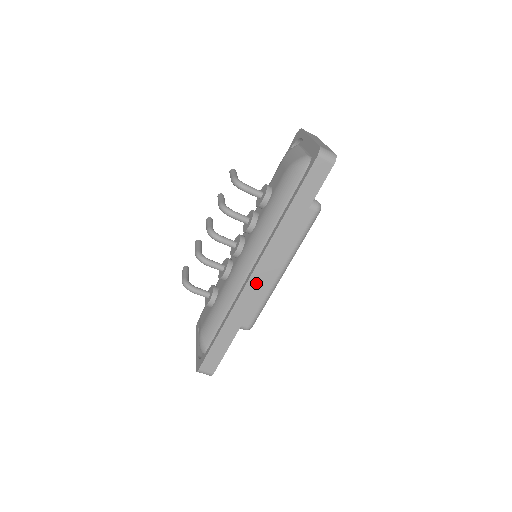
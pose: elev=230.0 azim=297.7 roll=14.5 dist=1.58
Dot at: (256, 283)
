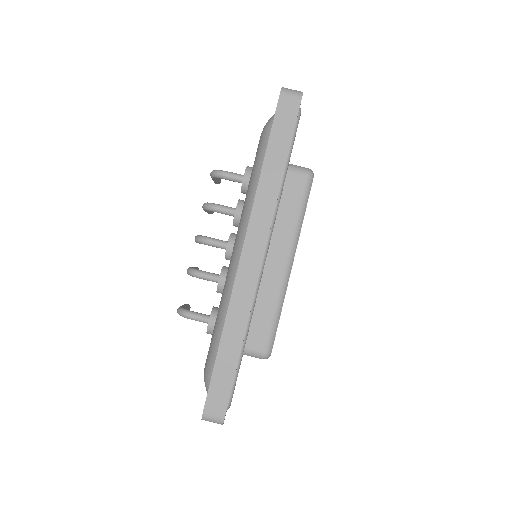
Dot at: (250, 264)
